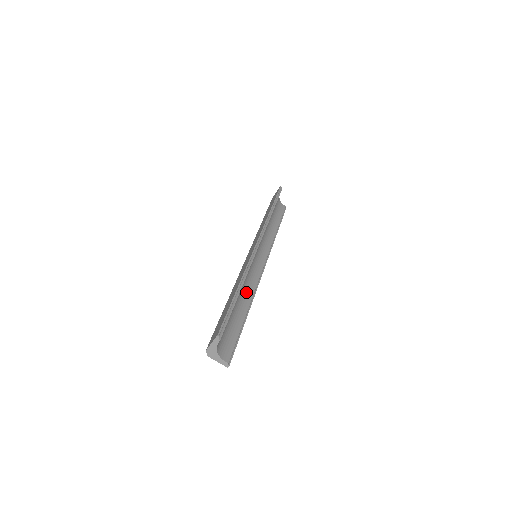
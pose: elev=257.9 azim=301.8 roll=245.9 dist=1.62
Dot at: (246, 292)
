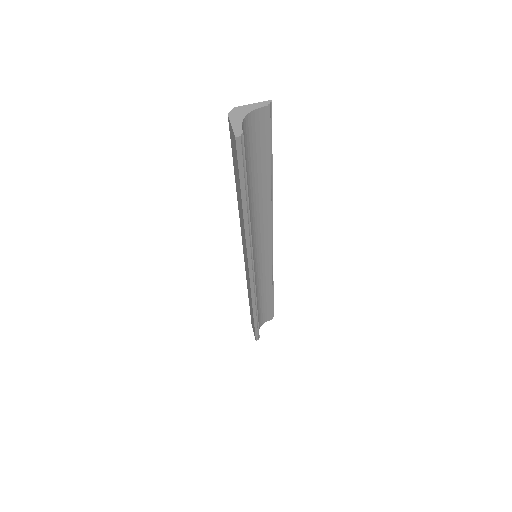
Dot at: (250, 220)
